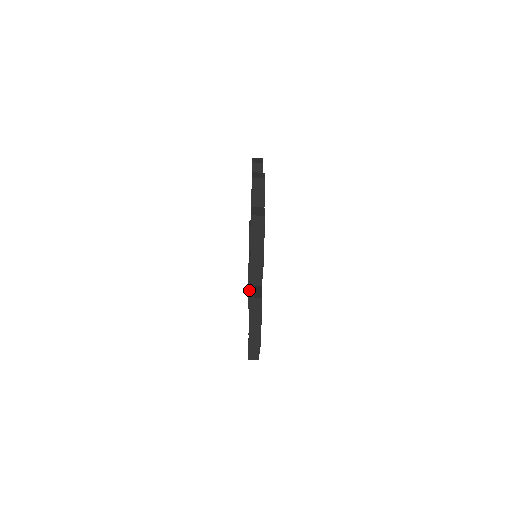
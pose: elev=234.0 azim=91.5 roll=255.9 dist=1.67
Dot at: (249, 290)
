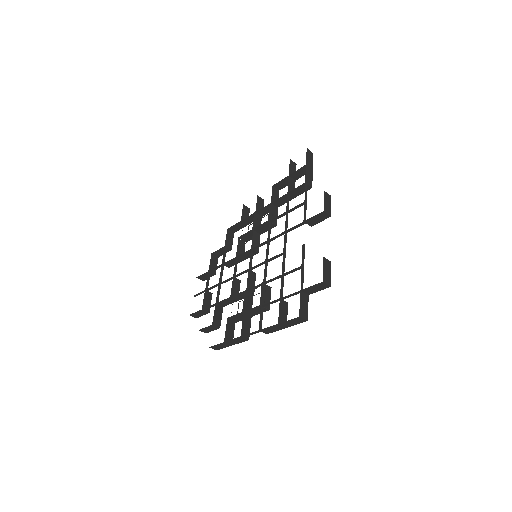
Dot at: (240, 313)
